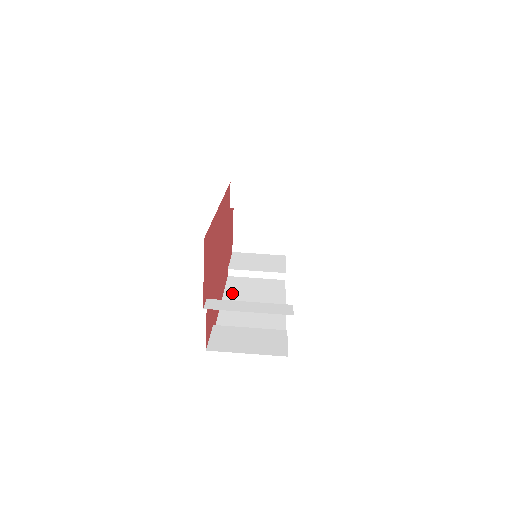
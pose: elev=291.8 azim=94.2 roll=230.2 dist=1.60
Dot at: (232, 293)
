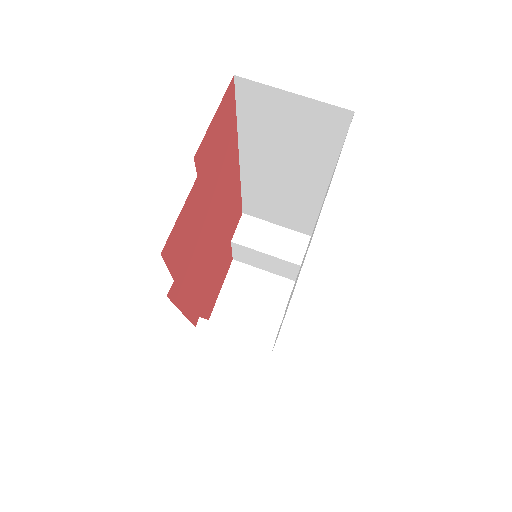
Dot at: occluded
